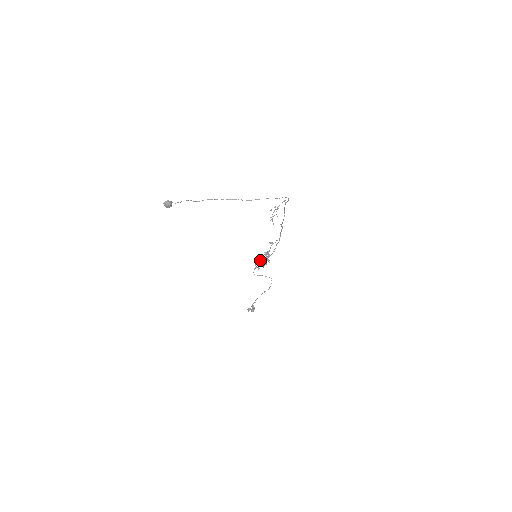
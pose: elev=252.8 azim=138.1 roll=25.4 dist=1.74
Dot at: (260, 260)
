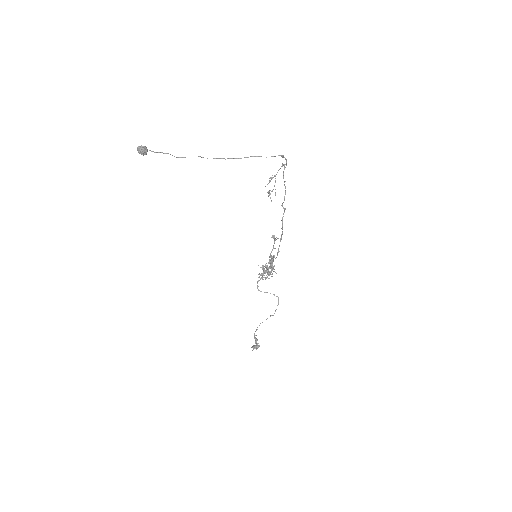
Dot at: (262, 265)
